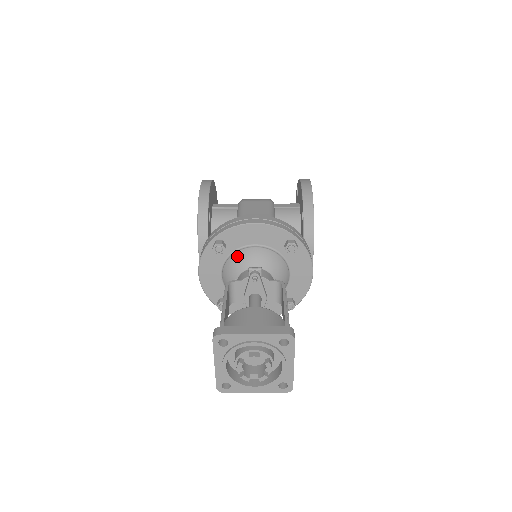
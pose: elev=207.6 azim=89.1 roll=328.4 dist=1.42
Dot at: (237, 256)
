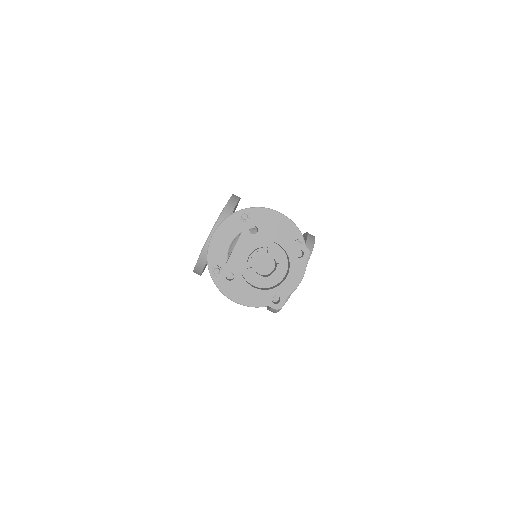
Dot at: (254, 230)
